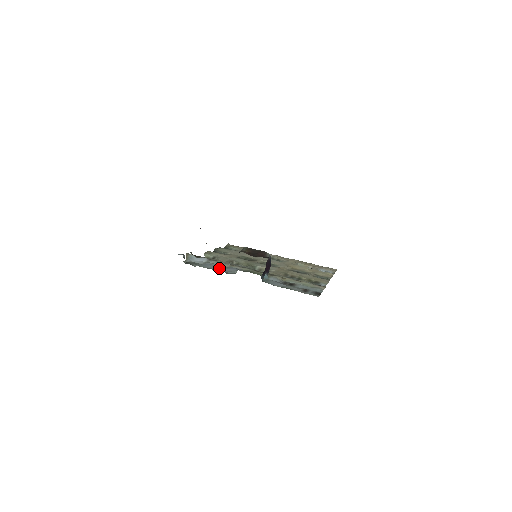
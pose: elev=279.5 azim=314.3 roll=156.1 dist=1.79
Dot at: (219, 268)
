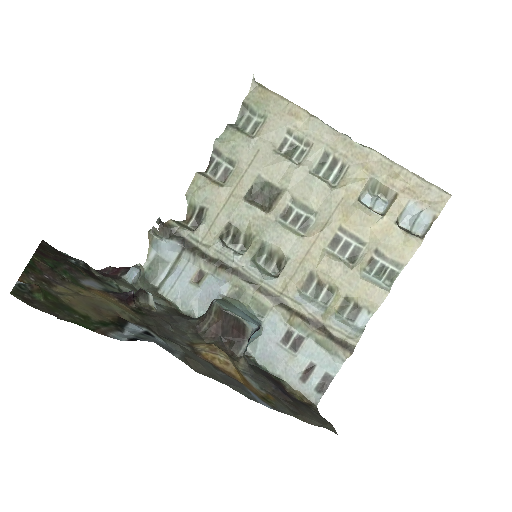
Dot at: (192, 292)
